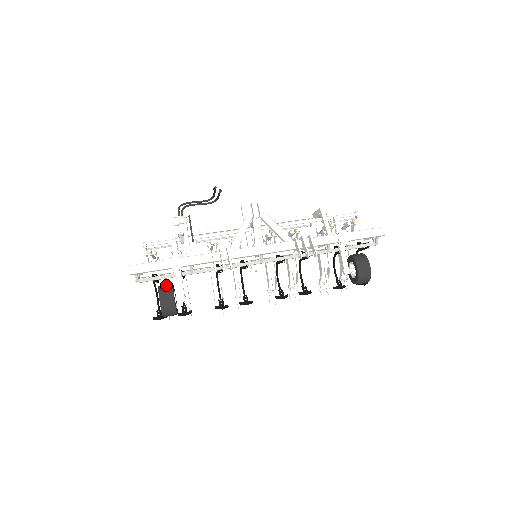
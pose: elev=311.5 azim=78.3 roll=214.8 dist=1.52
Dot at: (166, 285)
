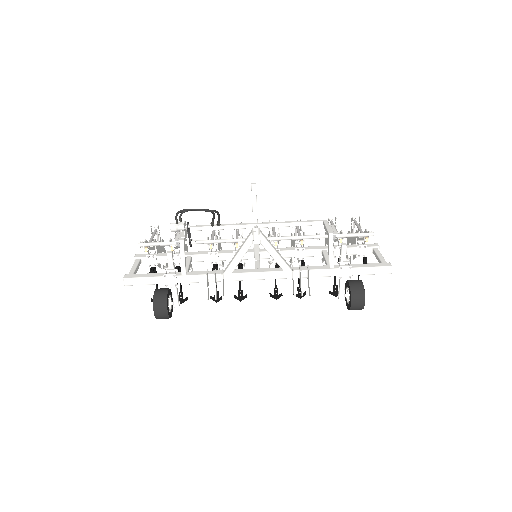
Dot at: (161, 295)
